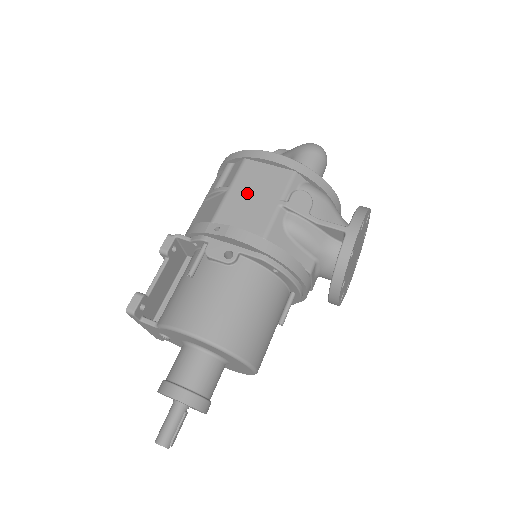
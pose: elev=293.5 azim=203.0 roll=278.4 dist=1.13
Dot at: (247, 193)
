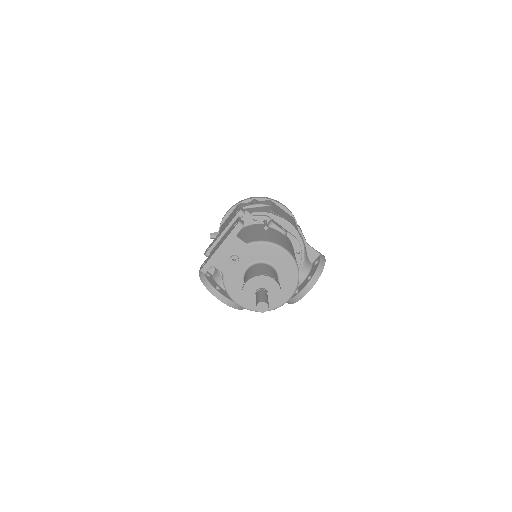
Dot at: (280, 212)
